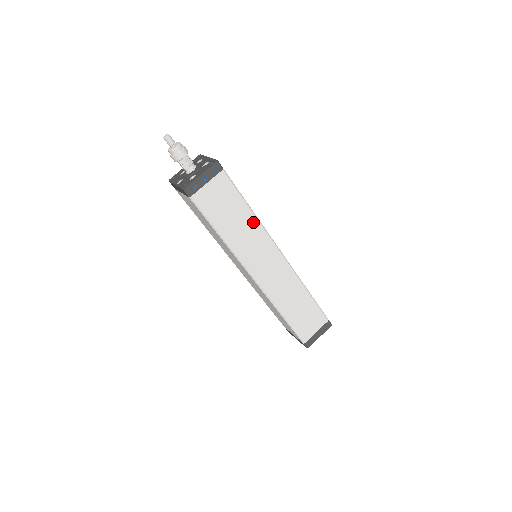
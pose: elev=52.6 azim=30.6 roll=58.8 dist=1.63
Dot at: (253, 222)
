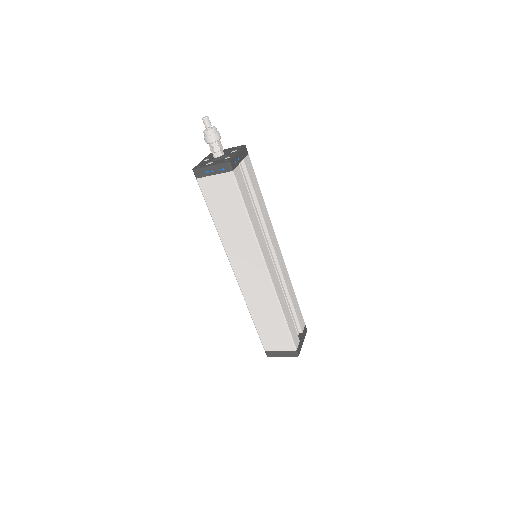
Dot at: (247, 229)
